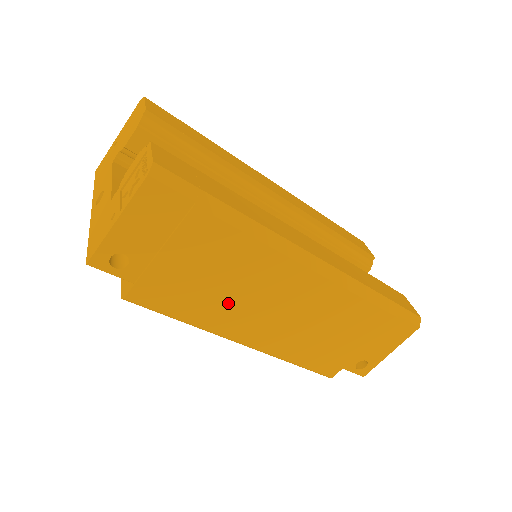
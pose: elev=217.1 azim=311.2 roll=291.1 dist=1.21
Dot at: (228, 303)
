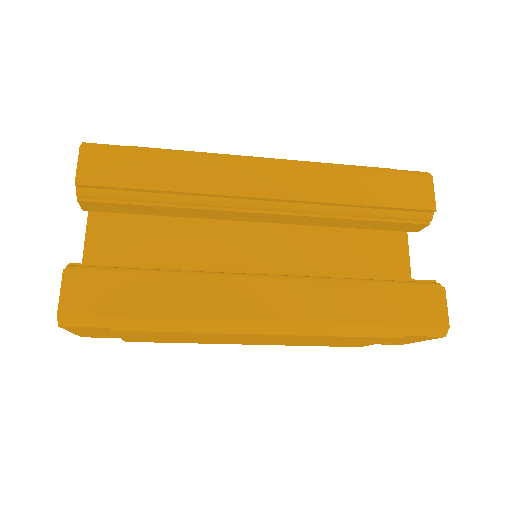
Dot at: (206, 340)
